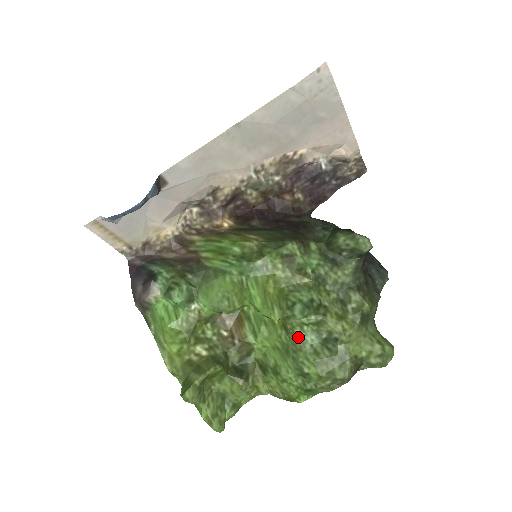
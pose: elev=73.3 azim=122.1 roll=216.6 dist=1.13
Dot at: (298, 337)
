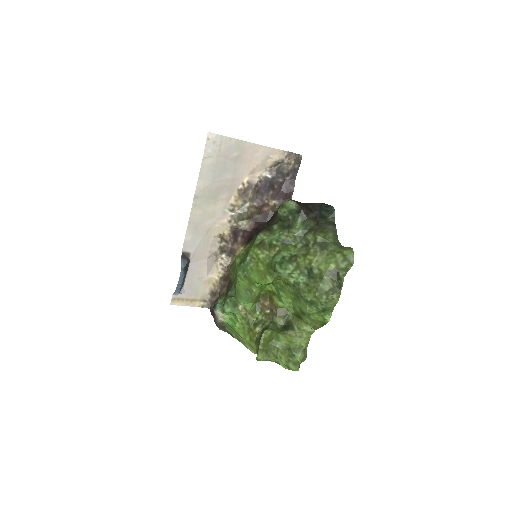
Dot at: (294, 284)
